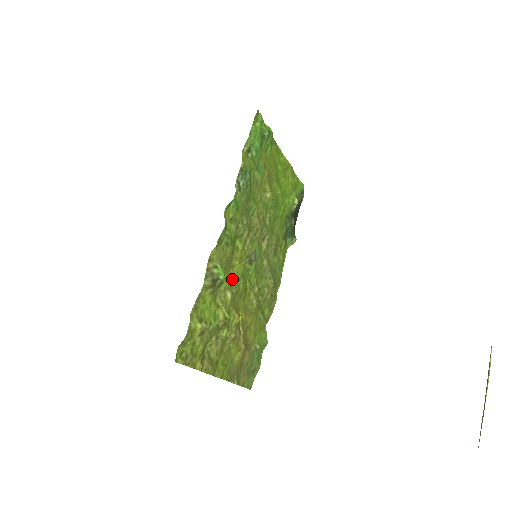
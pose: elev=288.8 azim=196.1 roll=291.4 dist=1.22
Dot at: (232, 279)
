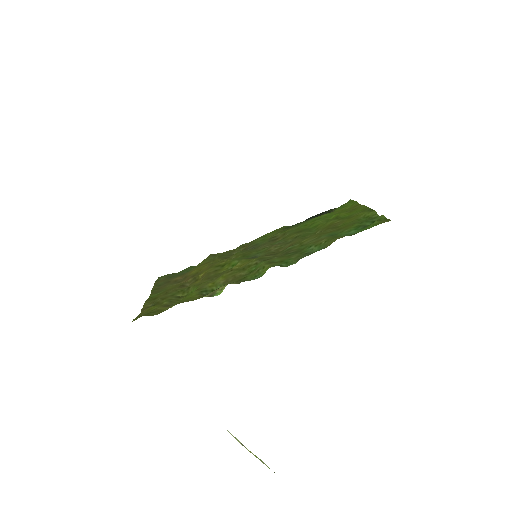
Dot at: (223, 273)
